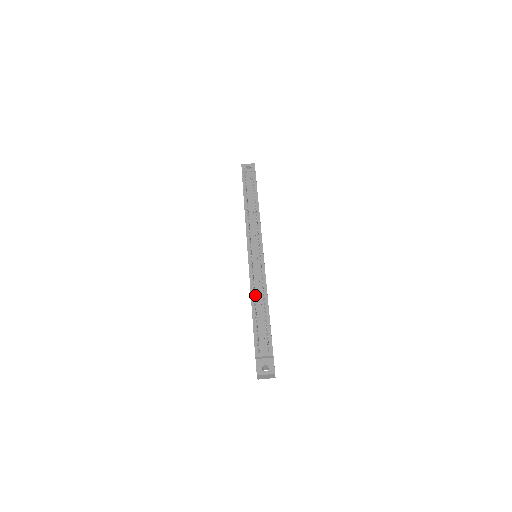
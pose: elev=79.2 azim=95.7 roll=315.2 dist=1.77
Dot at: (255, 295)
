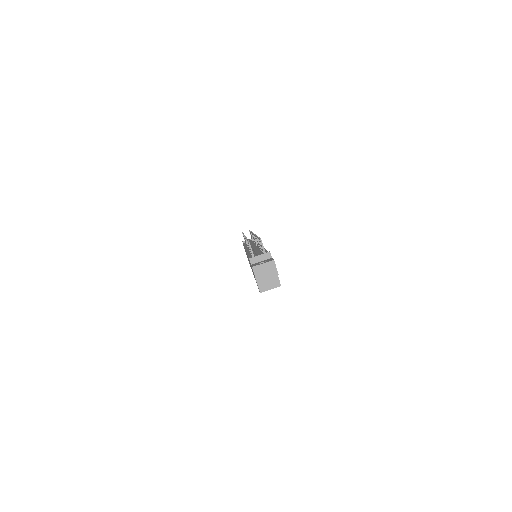
Dot at: occluded
